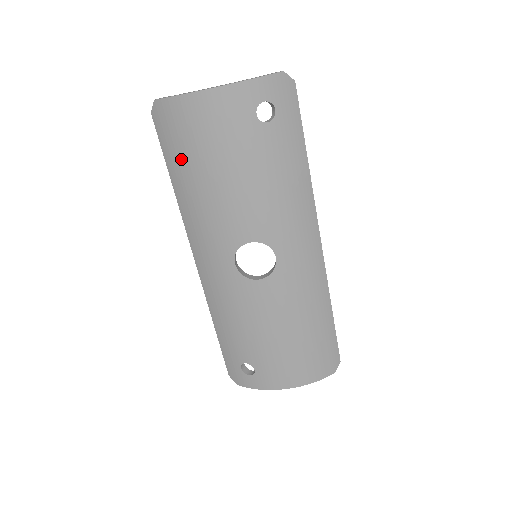
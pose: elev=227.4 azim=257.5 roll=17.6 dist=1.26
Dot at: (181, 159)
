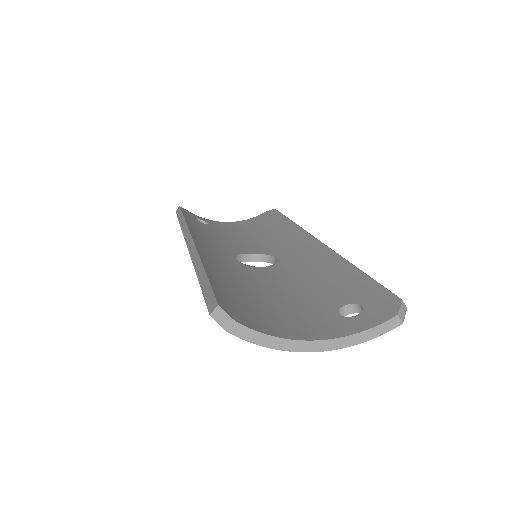
Dot at: occluded
